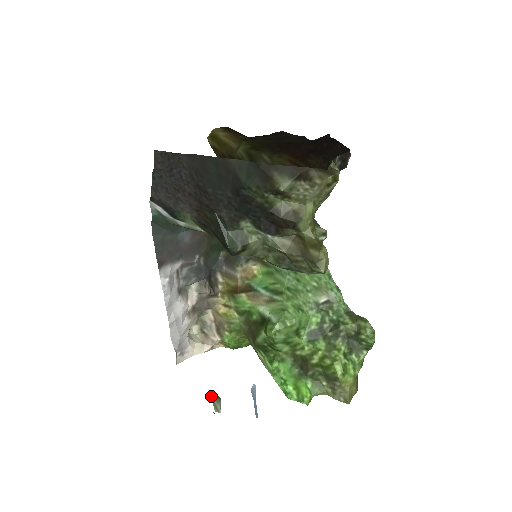
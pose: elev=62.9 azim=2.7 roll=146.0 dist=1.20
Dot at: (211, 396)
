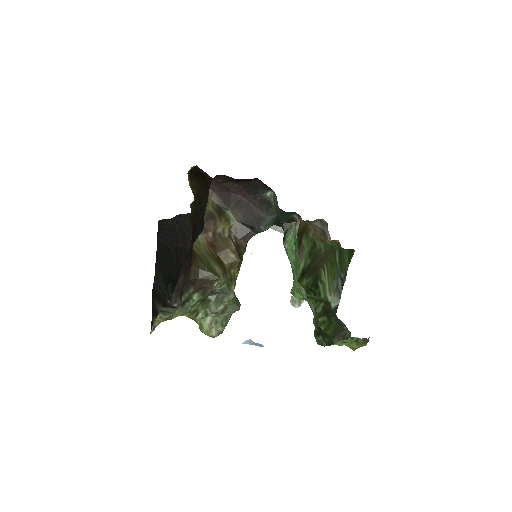
Dot at: occluded
